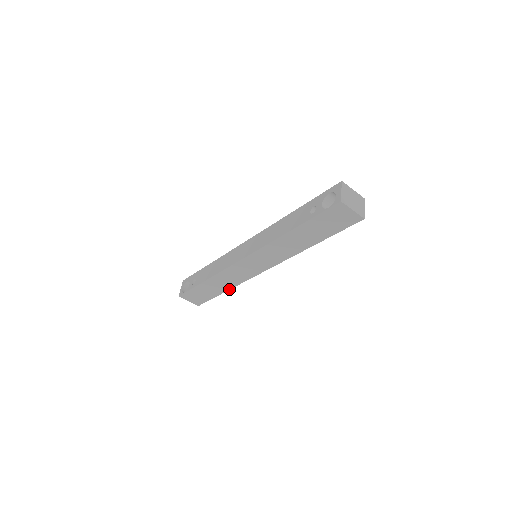
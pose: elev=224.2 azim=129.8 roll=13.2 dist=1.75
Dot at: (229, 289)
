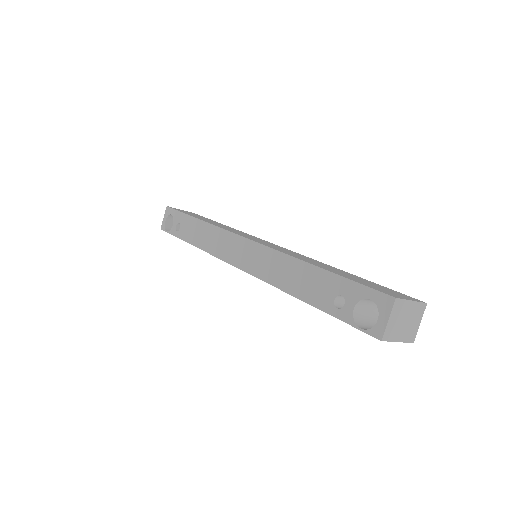
Dot at: occluded
